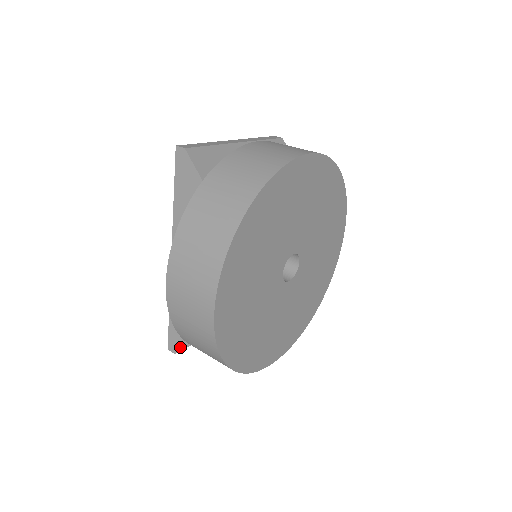
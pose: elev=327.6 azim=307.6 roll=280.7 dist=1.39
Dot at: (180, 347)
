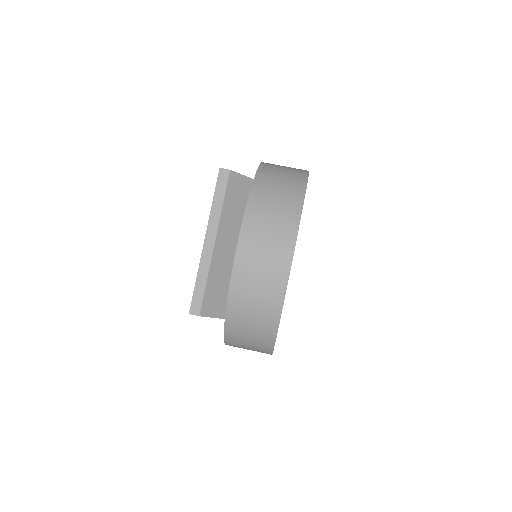
Dot at: occluded
